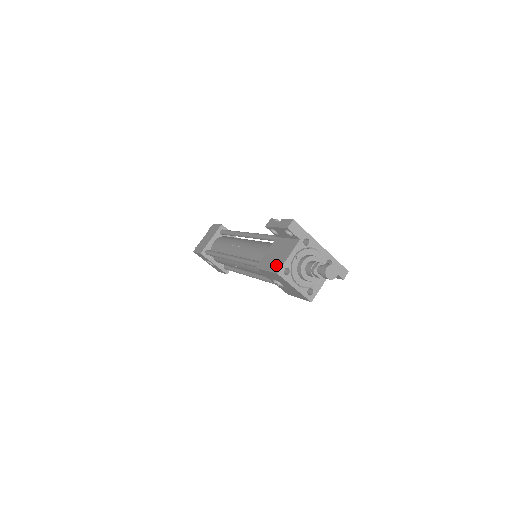
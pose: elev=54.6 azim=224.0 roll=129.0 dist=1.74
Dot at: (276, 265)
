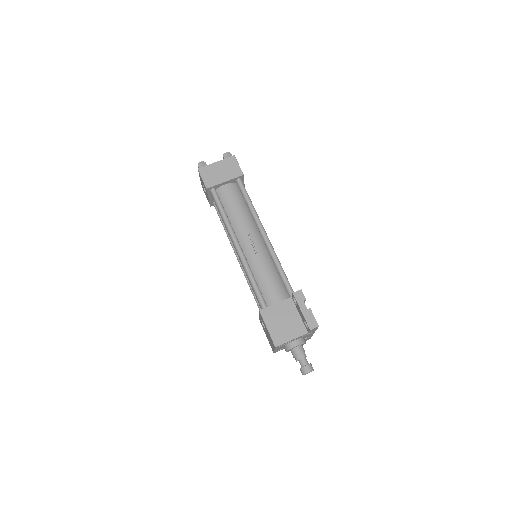
Dot at: (278, 336)
